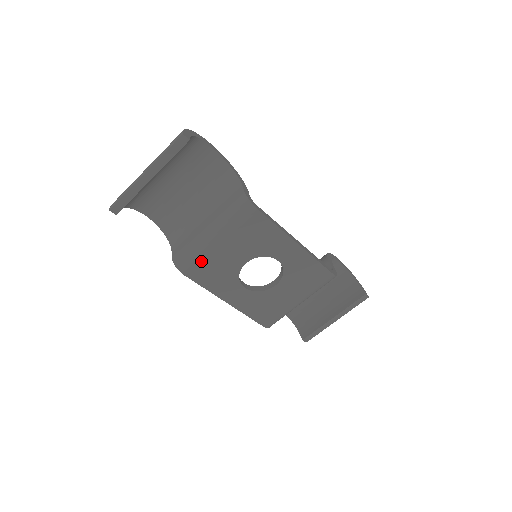
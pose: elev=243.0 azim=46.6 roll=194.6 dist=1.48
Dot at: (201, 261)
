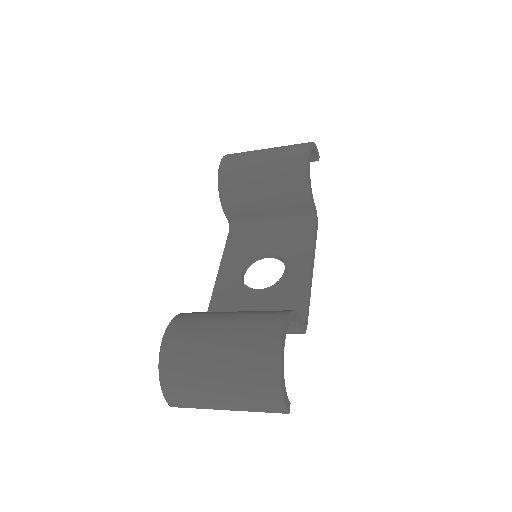
Dot at: occluded
